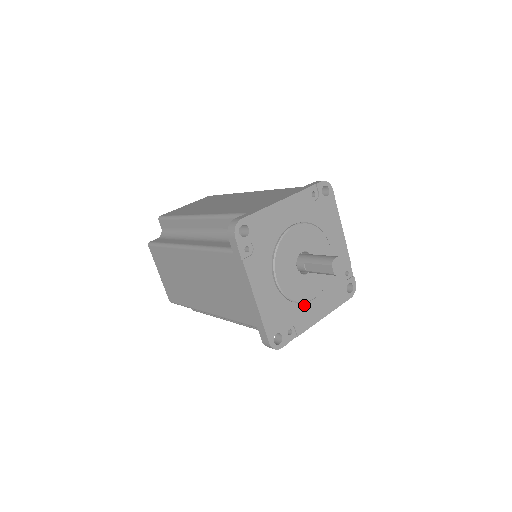
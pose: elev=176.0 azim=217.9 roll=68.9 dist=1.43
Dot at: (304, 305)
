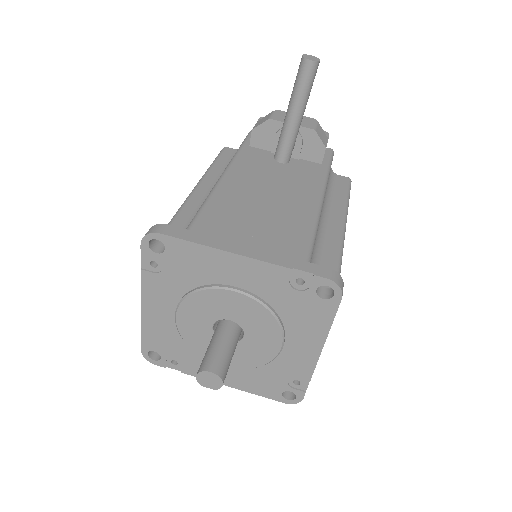
Dot at: (282, 355)
